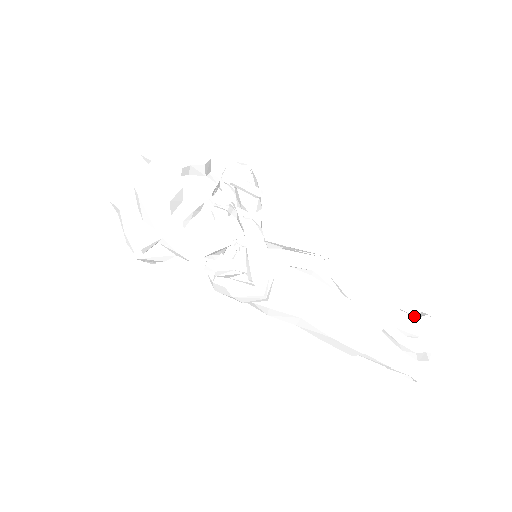
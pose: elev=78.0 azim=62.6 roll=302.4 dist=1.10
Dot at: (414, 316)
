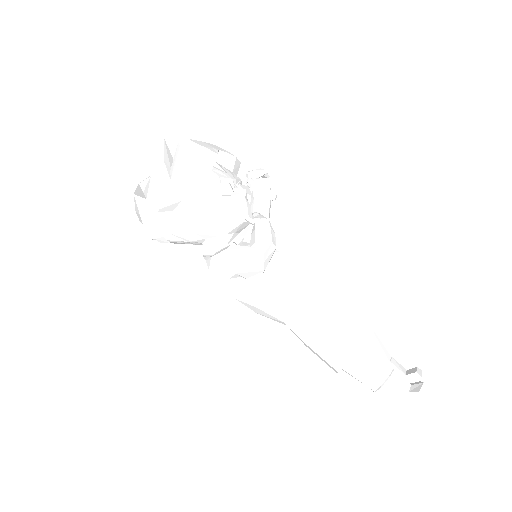
Dot at: occluded
